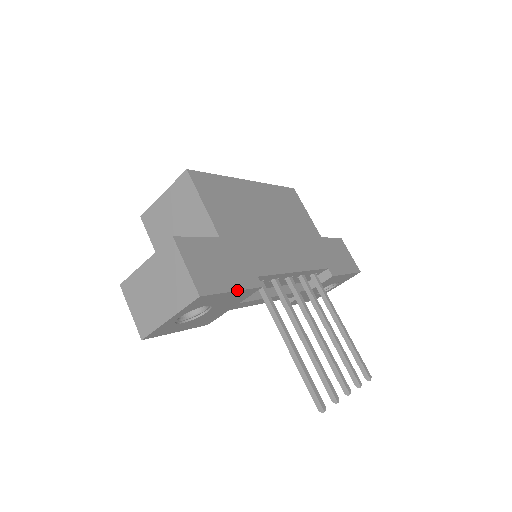
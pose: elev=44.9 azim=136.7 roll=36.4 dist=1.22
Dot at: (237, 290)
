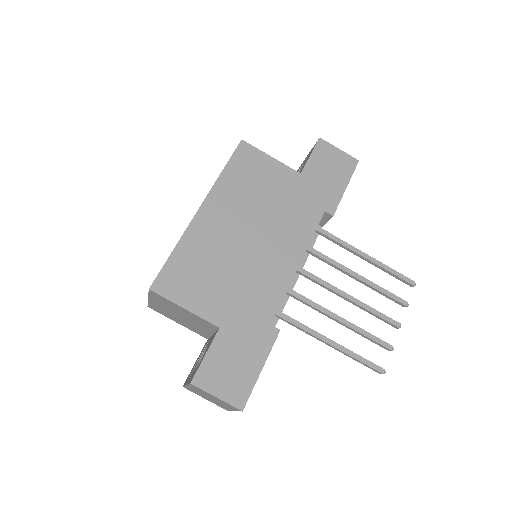
Dot at: occluded
